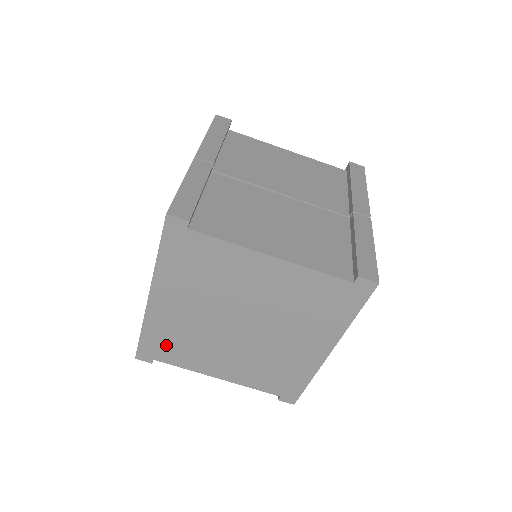
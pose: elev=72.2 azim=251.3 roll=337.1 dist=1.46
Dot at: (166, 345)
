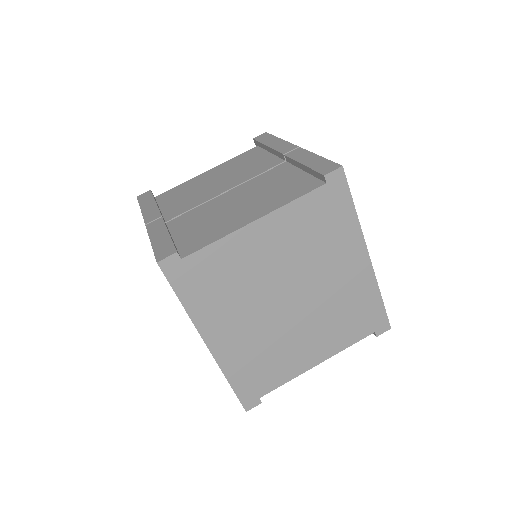
Dot at: (256, 375)
